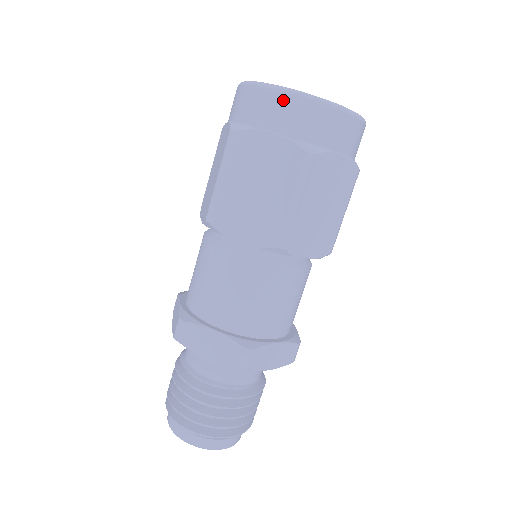
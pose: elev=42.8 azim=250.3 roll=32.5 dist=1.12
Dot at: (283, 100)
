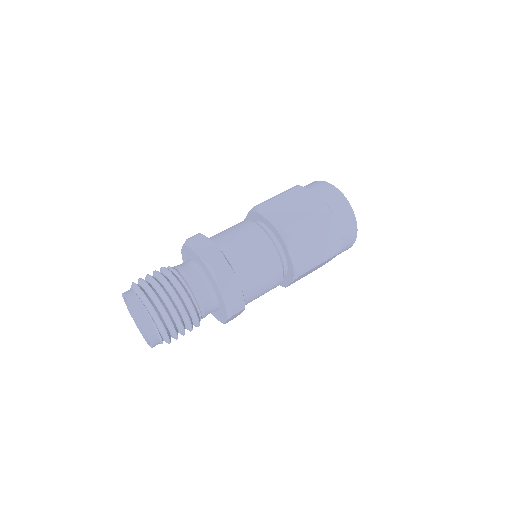
Dot at: (330, 187)
